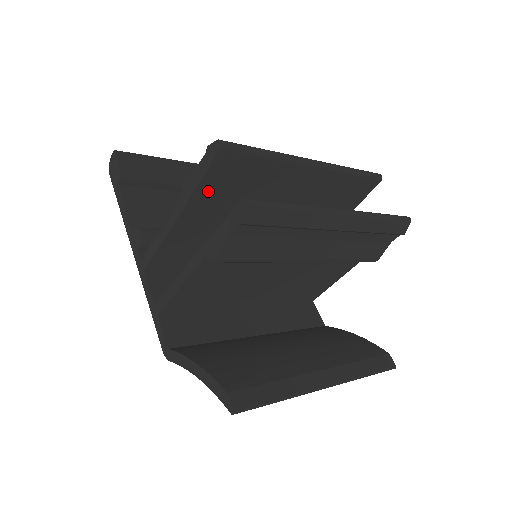
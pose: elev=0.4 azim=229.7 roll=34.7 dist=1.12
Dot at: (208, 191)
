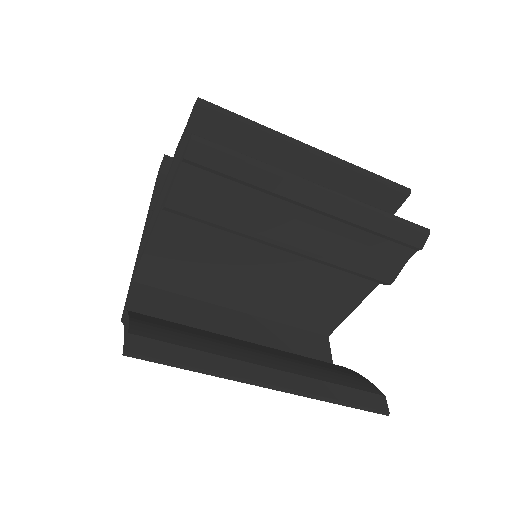
Dot at: occluded
